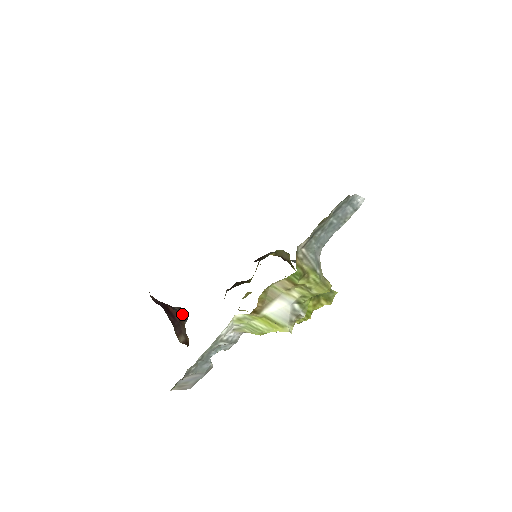
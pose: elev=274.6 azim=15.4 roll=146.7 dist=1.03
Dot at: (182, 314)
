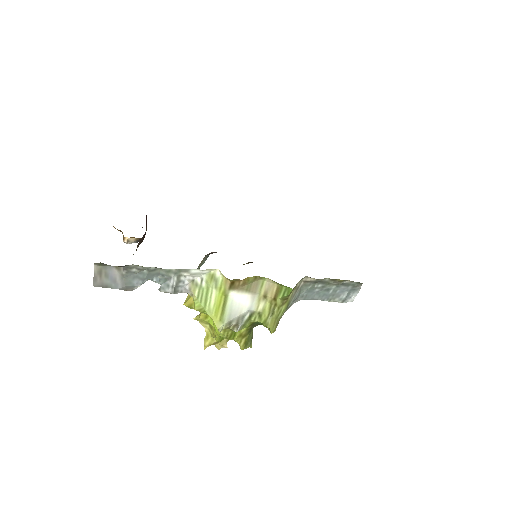
Dot at: occluded
